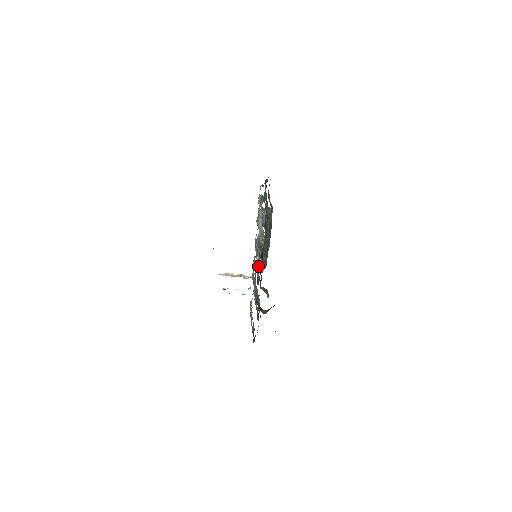
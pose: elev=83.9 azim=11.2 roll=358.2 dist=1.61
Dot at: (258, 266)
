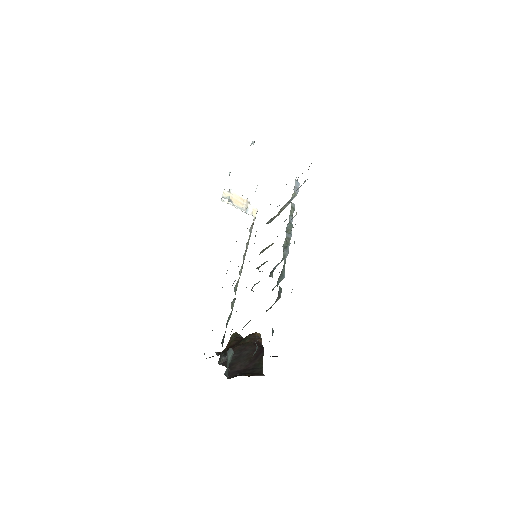
Dot at: occluded
